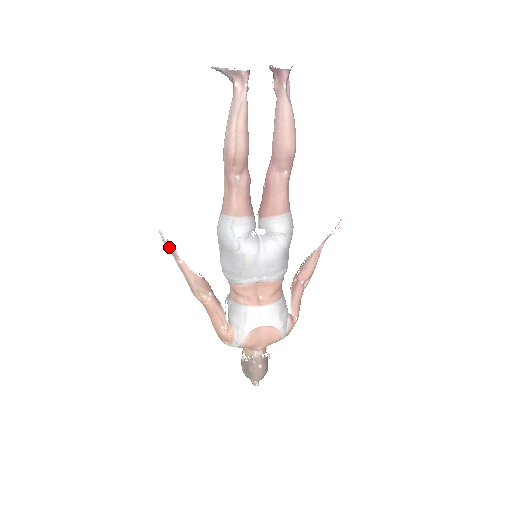
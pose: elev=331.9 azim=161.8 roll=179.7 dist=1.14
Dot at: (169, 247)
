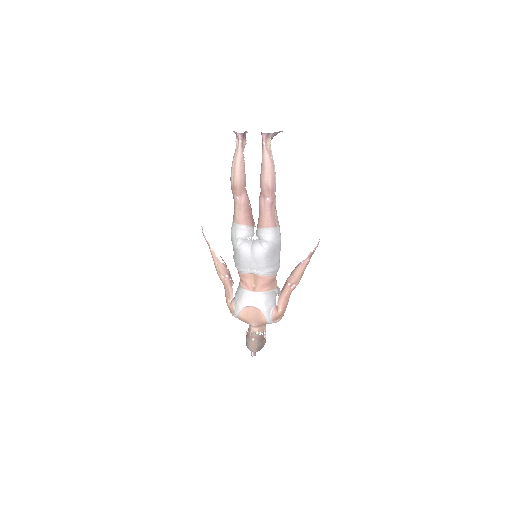
Dot at: occluded
